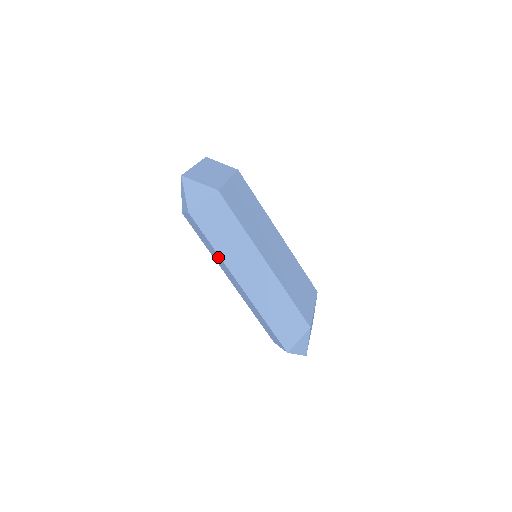
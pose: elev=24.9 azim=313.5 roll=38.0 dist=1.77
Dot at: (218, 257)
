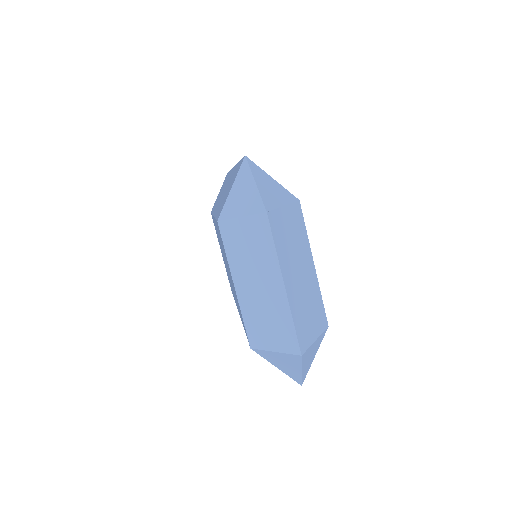
Dot at: occluded
